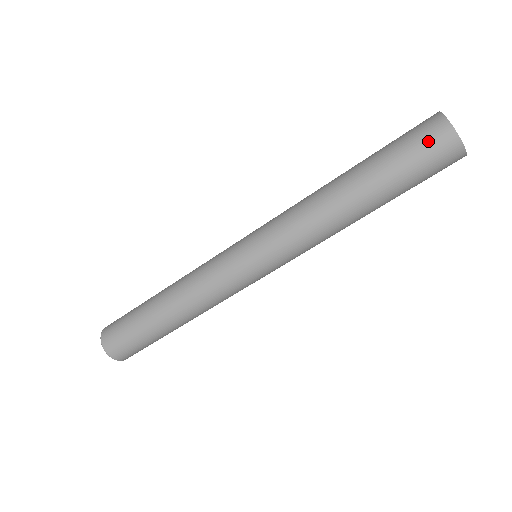
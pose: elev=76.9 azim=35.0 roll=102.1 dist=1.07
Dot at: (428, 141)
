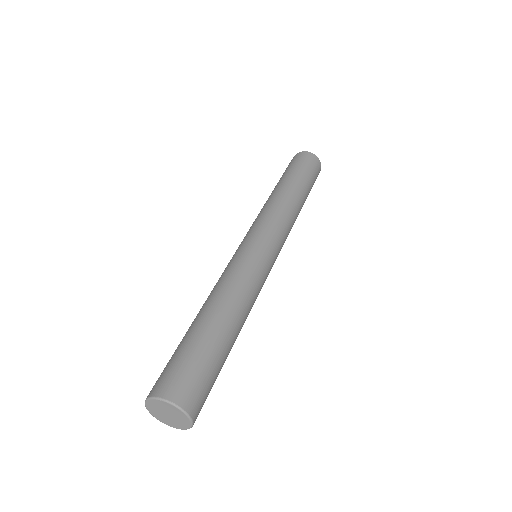
Dot at: (298, 158)
